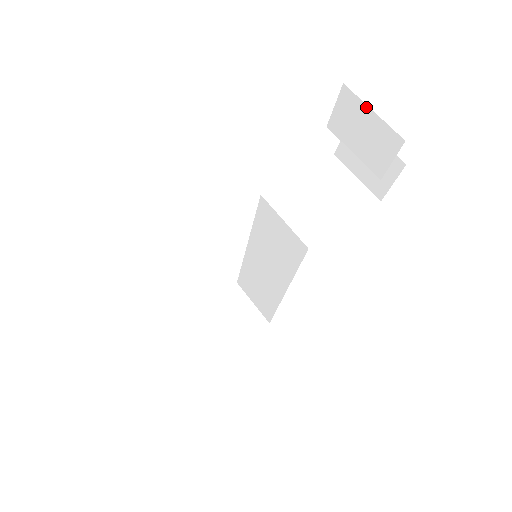
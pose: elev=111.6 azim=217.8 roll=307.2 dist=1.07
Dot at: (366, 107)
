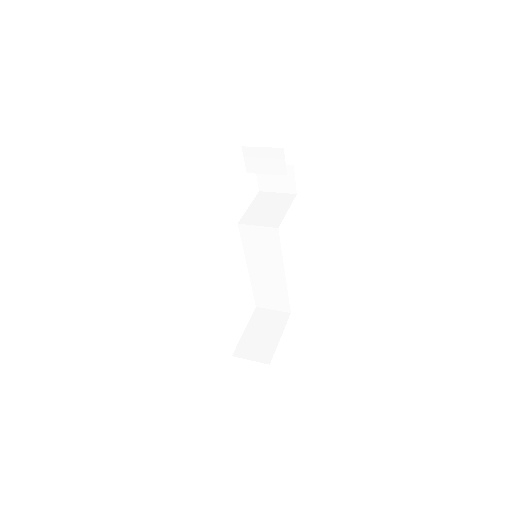
Dot at: (258, 148)
